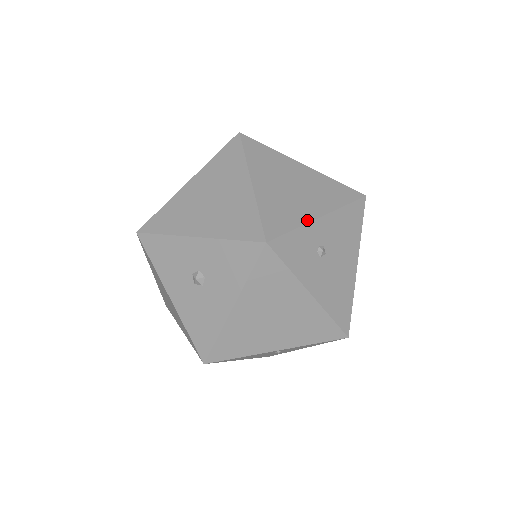
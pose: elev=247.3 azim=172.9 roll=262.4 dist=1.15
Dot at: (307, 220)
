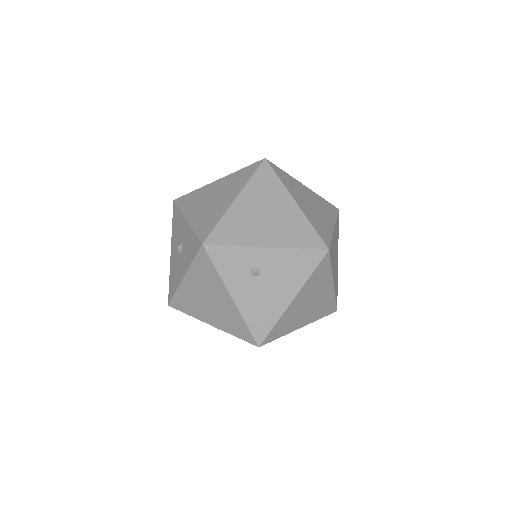
Dot at: (251, 244)
